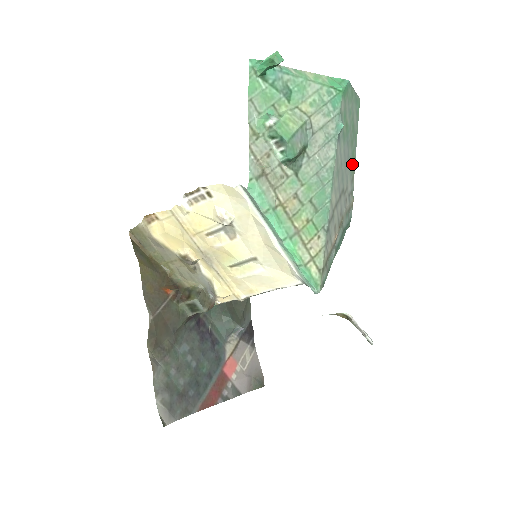
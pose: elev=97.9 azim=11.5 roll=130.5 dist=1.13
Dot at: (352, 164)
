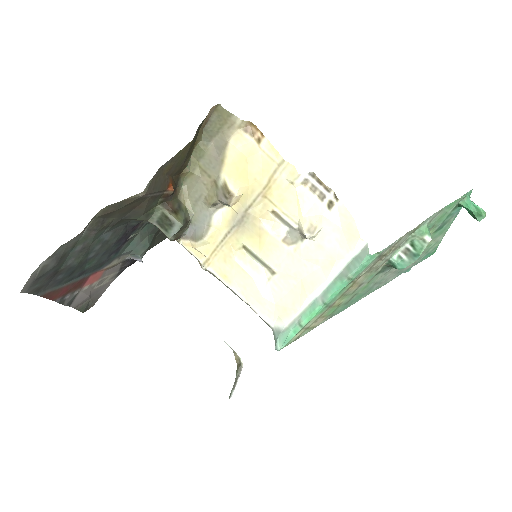
Dot at: occluded
